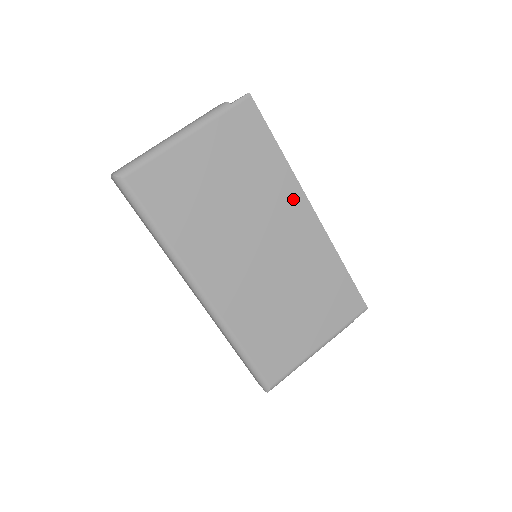
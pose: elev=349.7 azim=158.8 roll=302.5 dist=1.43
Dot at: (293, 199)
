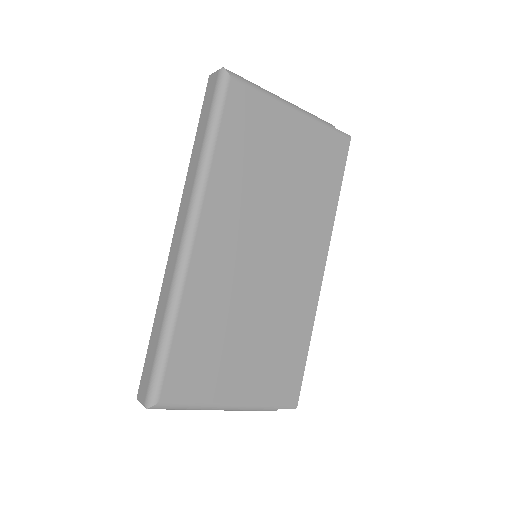
Dot at: (319, 241)
